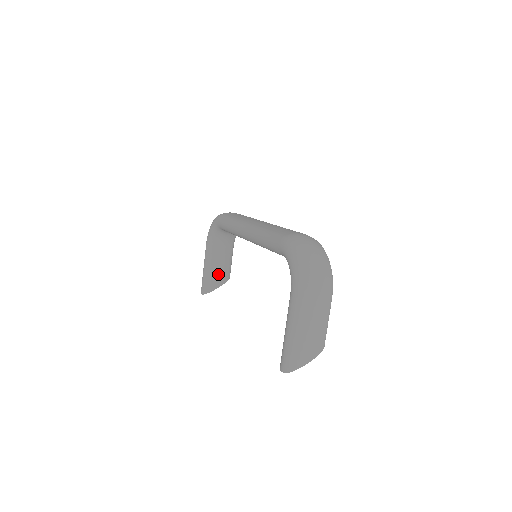
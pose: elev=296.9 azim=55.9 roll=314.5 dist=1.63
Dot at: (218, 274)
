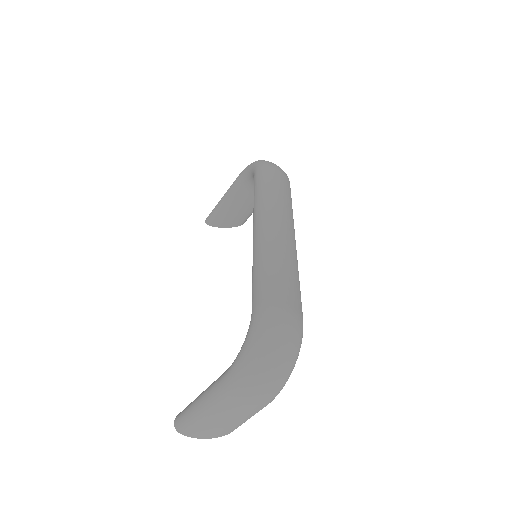
Dot at: (231, 215)
